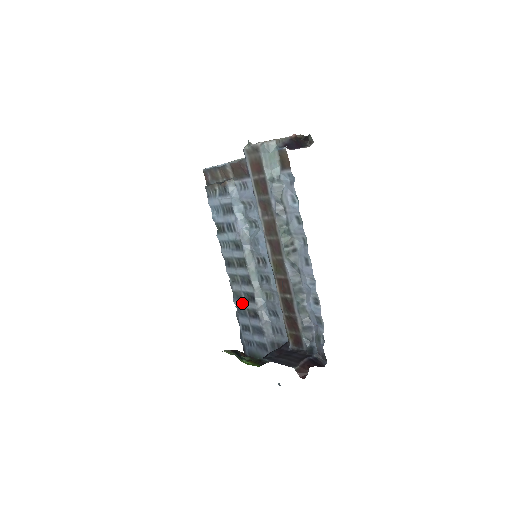
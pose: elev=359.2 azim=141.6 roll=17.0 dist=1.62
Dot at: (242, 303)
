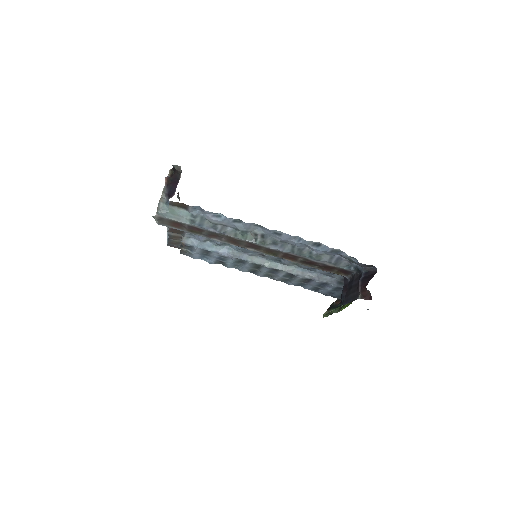
Dot at: (292, 282)
